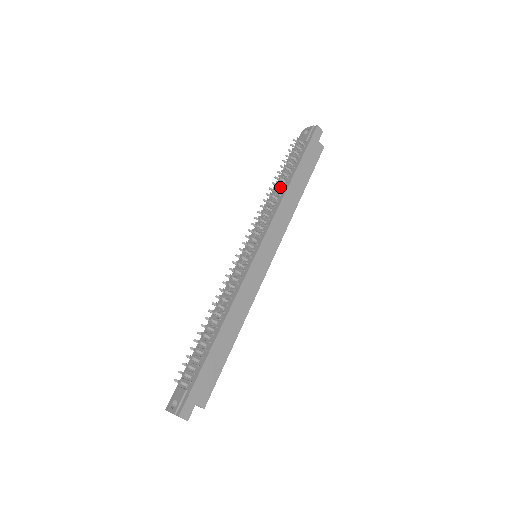
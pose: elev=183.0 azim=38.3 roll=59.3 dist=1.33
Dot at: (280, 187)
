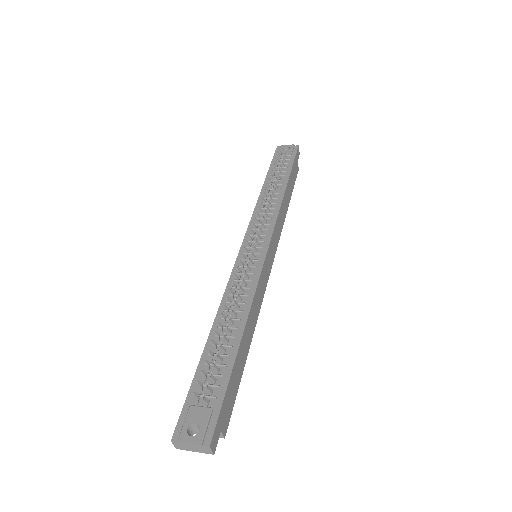
Dot at: (272, 191)
